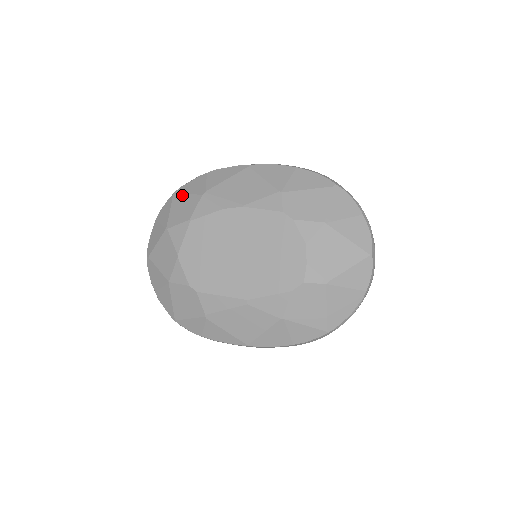
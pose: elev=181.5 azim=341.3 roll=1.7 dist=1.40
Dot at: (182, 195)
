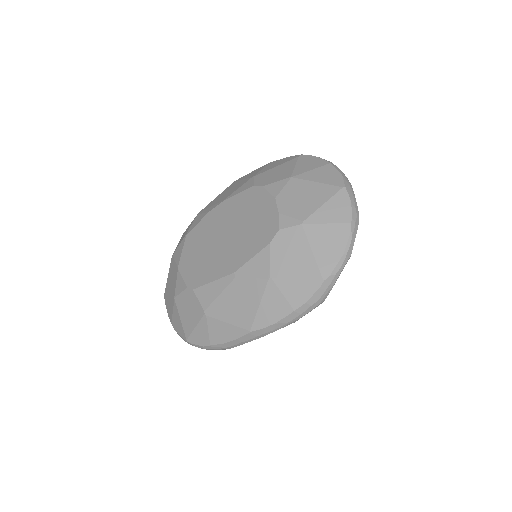
Dot at: (186, 229)
